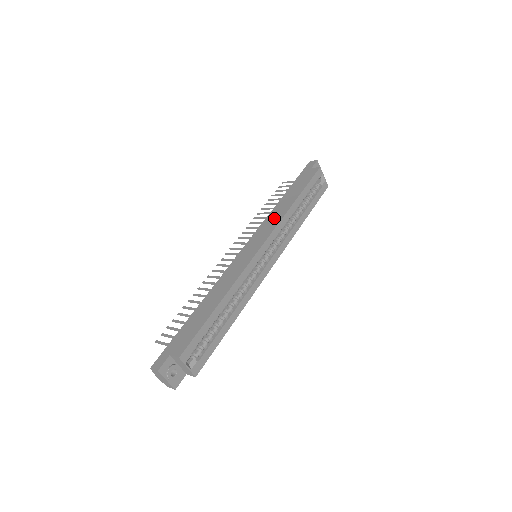
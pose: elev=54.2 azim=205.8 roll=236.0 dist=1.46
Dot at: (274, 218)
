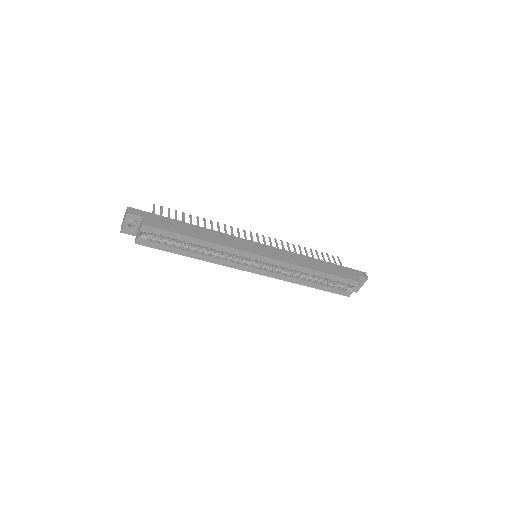
Dot at: (295, 259)
